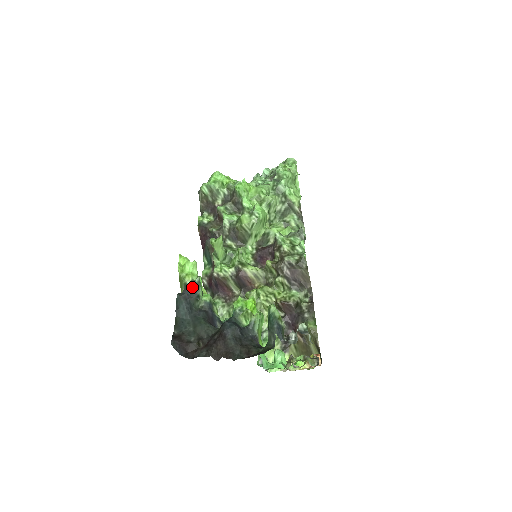
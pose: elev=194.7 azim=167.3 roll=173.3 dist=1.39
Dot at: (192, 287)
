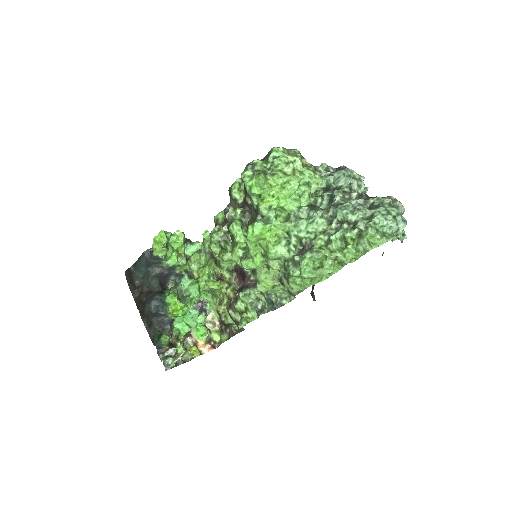
Dot at: (155, 258)
